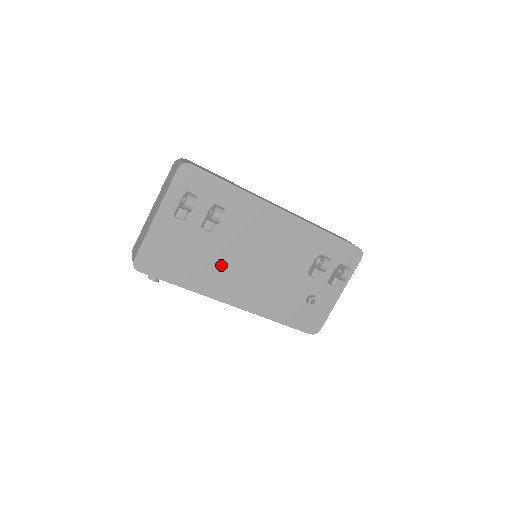
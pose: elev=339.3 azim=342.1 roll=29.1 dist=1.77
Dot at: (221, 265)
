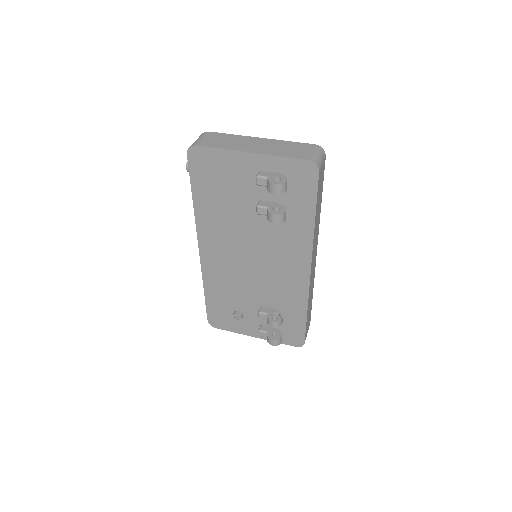
Dot at: (231, 229)
